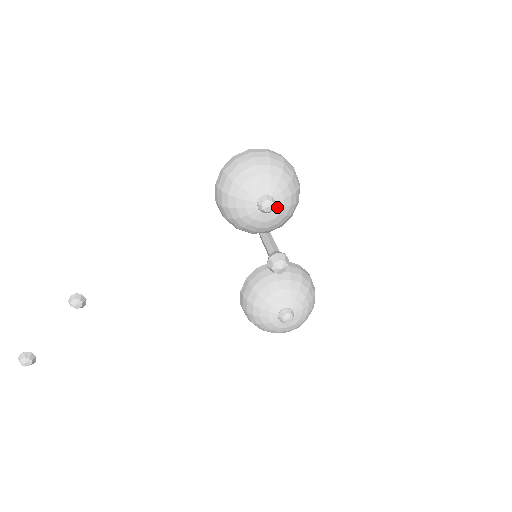
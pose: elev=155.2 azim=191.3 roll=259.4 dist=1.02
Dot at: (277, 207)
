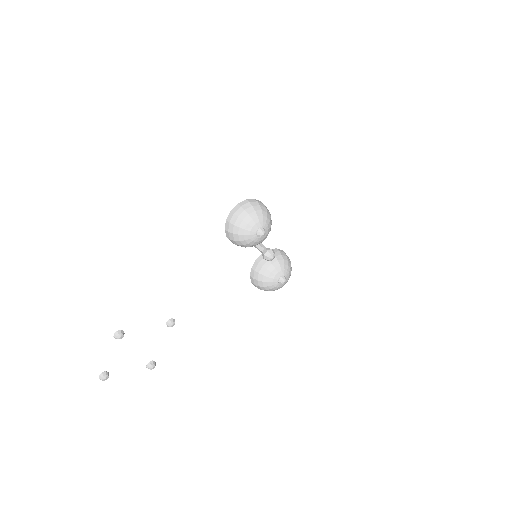
Dot at: (266, 231)
